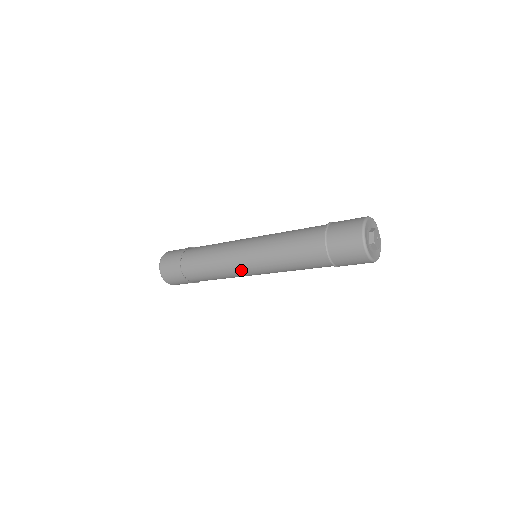
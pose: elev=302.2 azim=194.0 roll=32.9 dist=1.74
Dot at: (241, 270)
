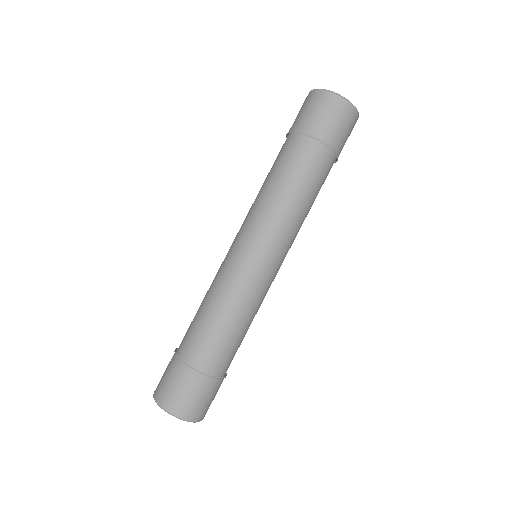
Dot at: (262, 276)
